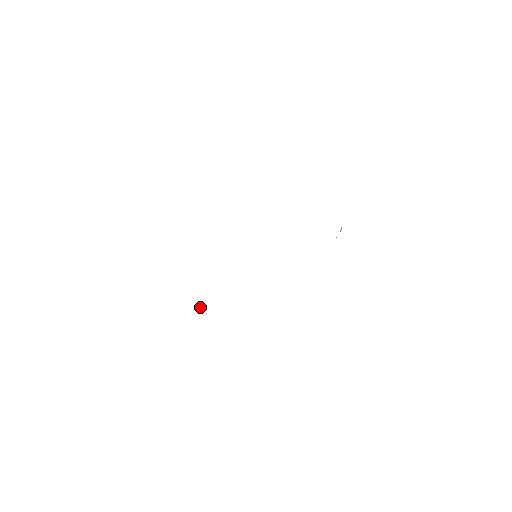
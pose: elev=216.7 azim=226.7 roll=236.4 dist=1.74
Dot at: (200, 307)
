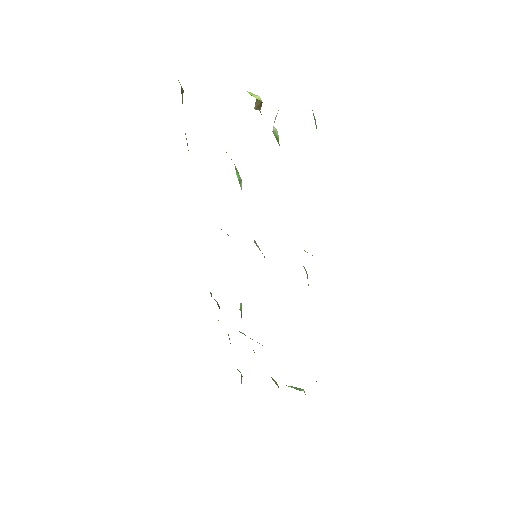
Dot at: (291, 387)
